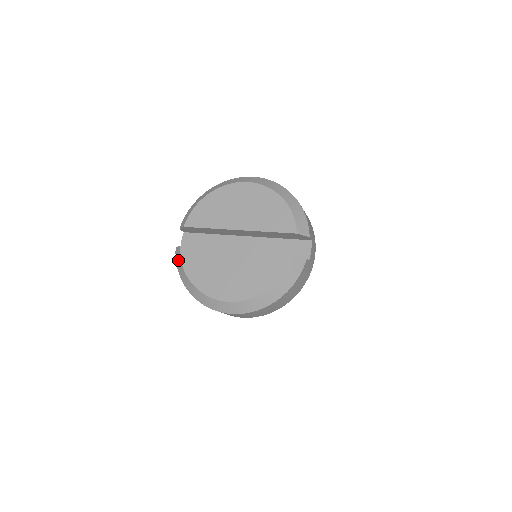
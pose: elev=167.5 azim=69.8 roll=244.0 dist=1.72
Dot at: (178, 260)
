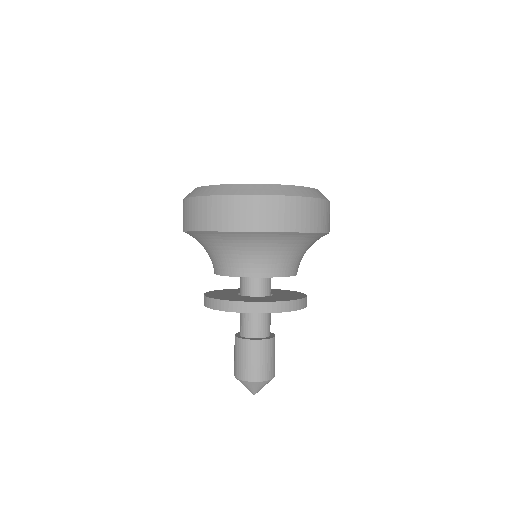
Dot at: (191, 192)
